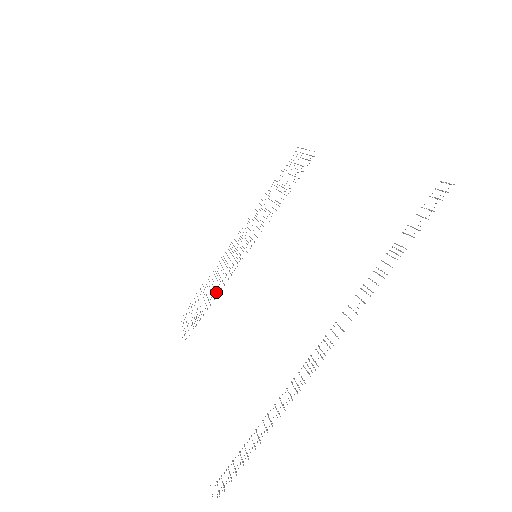
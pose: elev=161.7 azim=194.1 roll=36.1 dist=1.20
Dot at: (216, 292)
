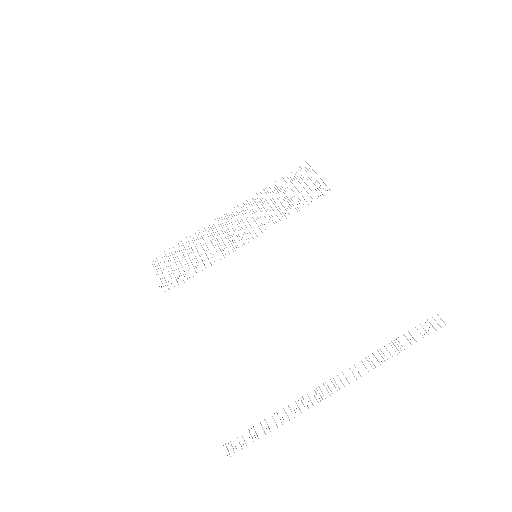
Dot at: occluded
